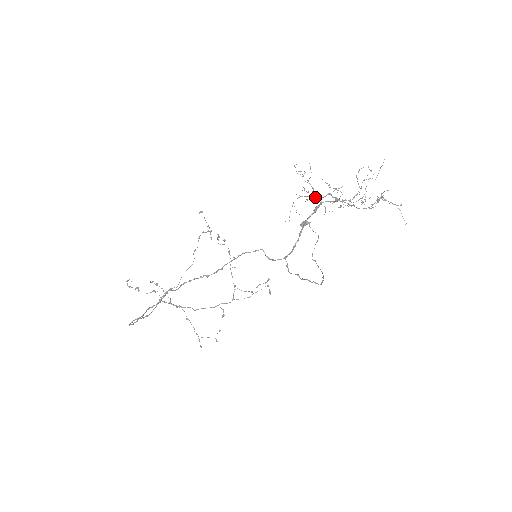
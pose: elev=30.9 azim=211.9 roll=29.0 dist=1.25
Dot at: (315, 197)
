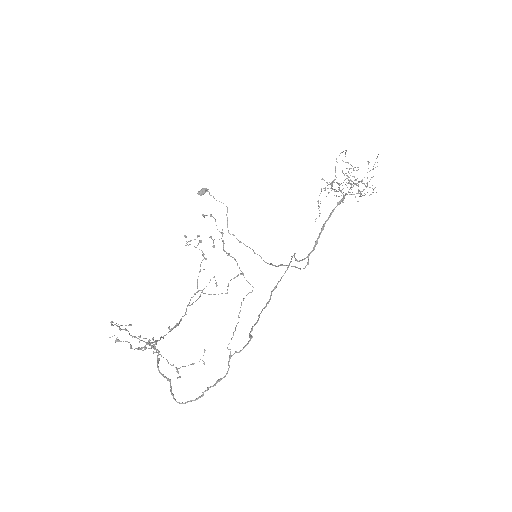
Dot at: (334, 189)
